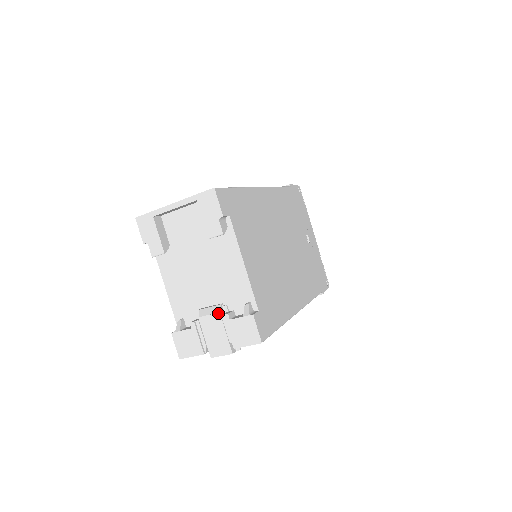
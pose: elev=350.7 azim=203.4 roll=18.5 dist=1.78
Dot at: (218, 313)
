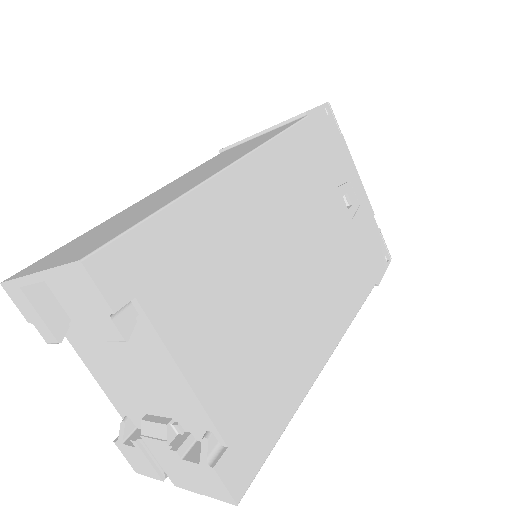
Dot at: (164, 442)
